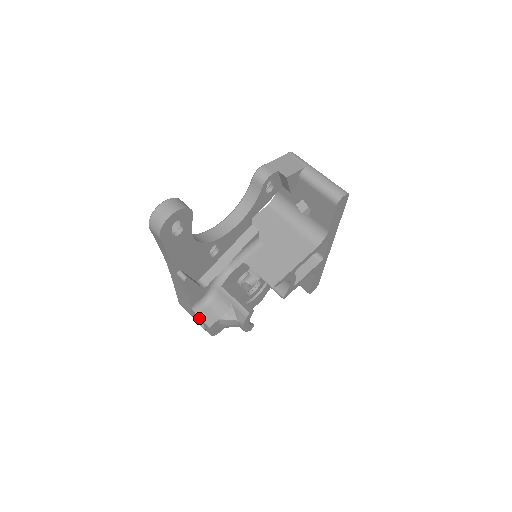
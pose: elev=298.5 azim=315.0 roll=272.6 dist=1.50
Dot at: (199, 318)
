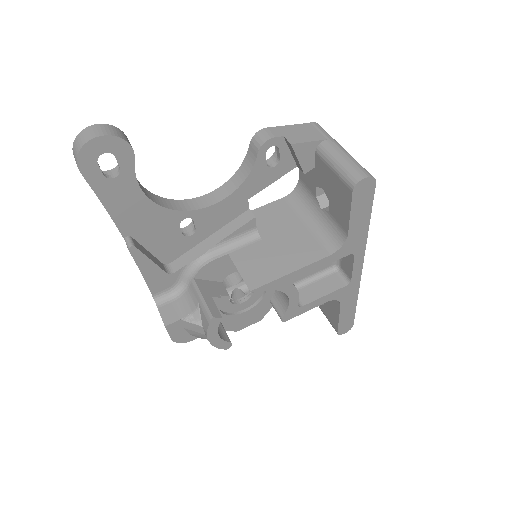
Dot at: occluded
